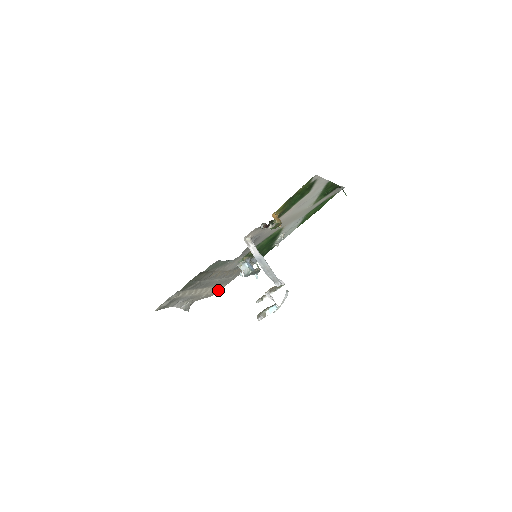
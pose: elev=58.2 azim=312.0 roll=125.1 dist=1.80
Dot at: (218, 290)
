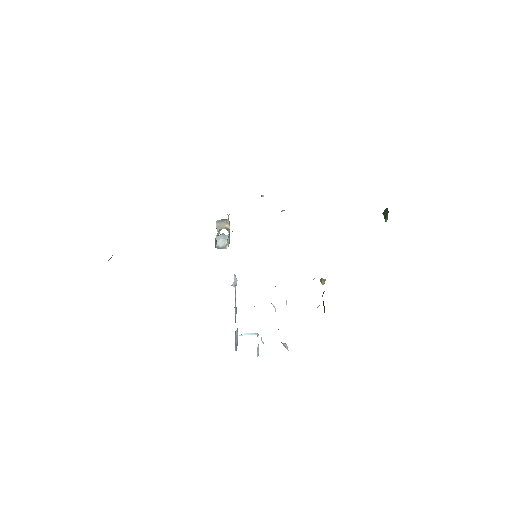
Dot at: occluded
